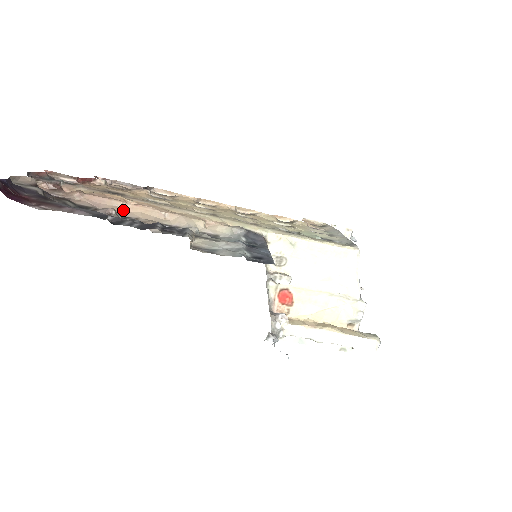
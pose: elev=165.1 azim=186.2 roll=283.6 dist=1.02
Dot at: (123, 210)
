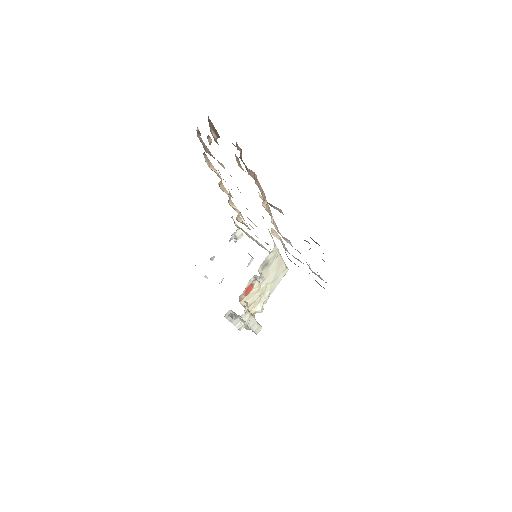
Dot at: (262, 203)
